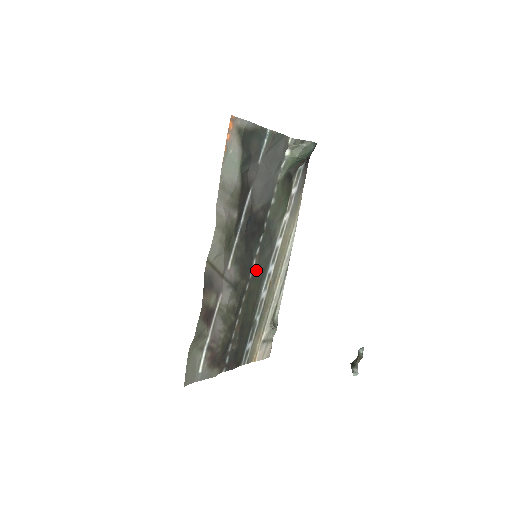
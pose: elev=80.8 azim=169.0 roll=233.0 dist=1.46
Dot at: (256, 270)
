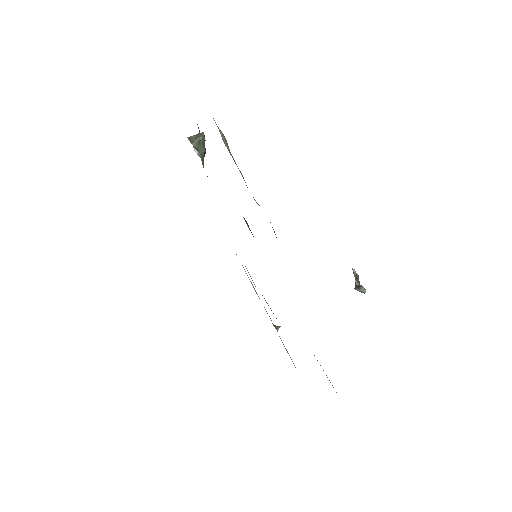
Dot at: occluded
